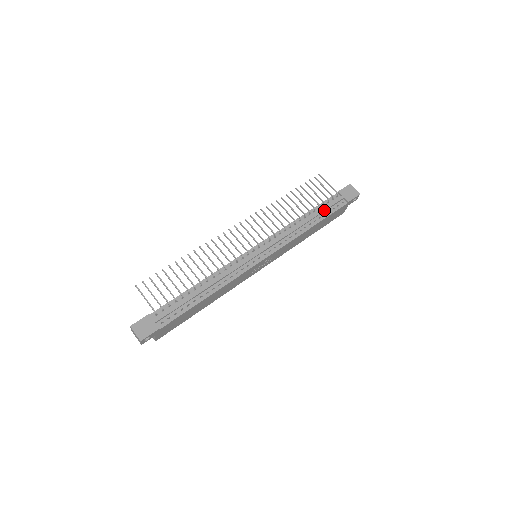
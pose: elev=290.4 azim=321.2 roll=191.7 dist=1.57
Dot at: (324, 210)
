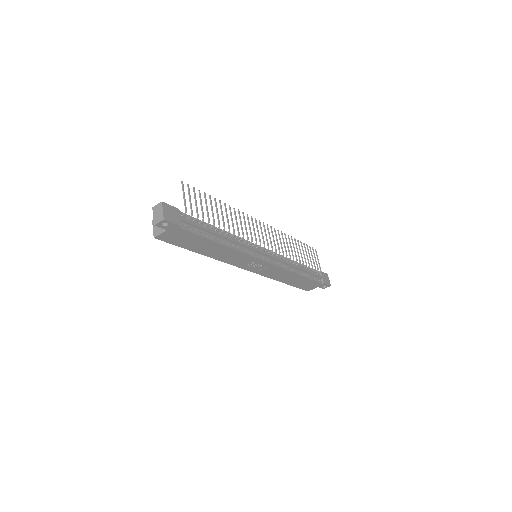
Dot at: (310, 272)
